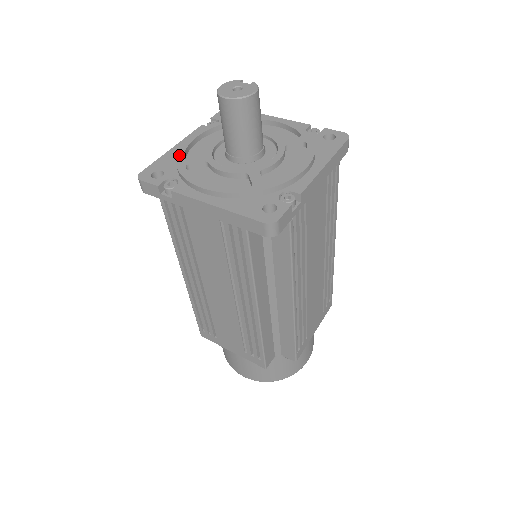
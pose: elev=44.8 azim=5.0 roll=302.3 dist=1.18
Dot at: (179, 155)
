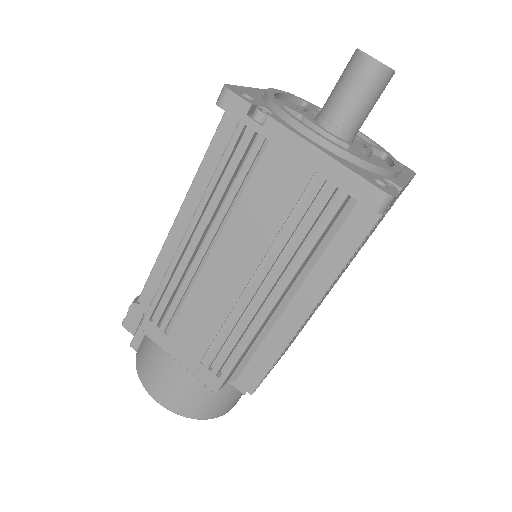
Dot at: (270, 94)
